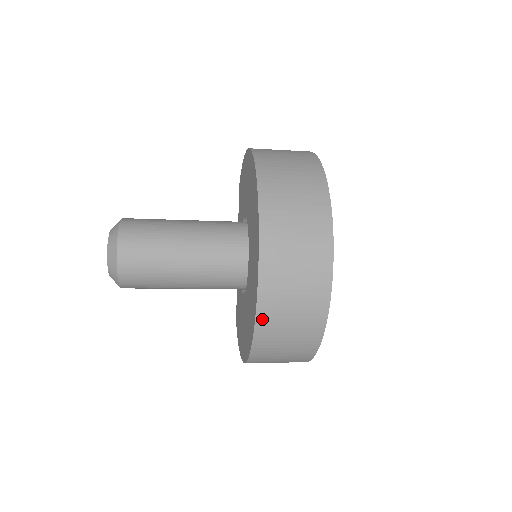
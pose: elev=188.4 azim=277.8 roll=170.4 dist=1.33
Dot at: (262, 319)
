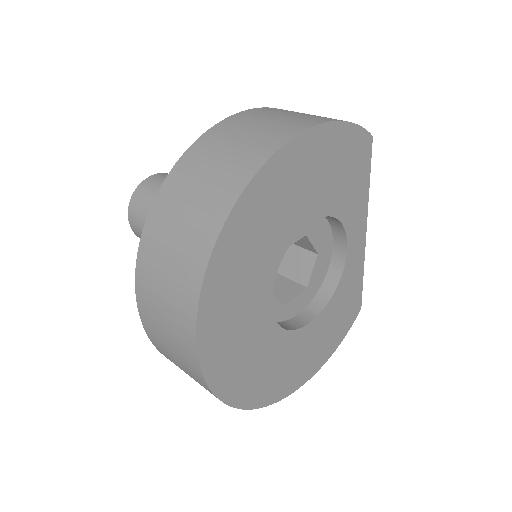
Dot at: occluded
